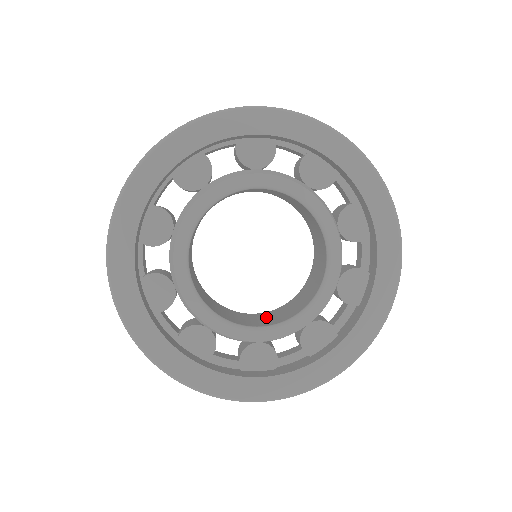
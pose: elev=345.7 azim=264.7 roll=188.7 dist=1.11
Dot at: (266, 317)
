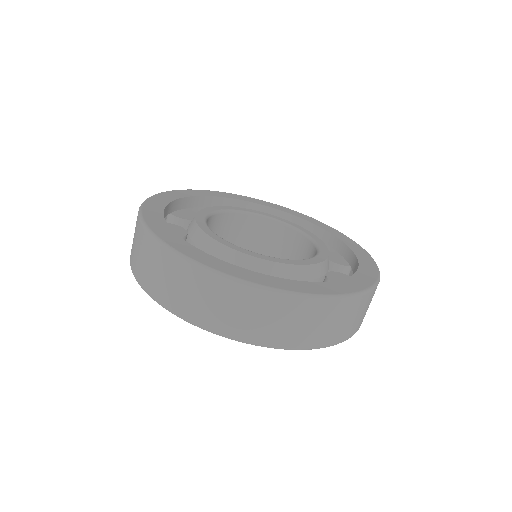
Dot at: occluded
